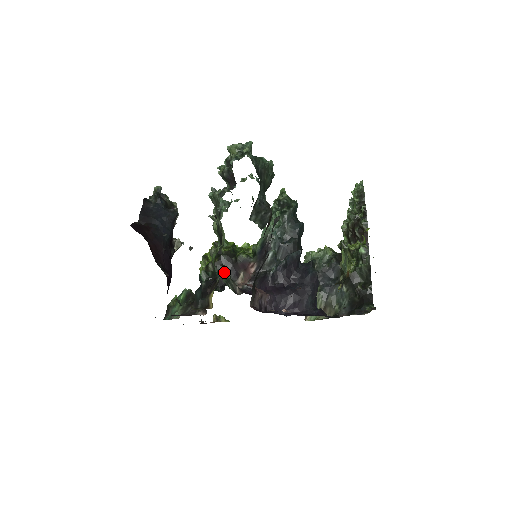
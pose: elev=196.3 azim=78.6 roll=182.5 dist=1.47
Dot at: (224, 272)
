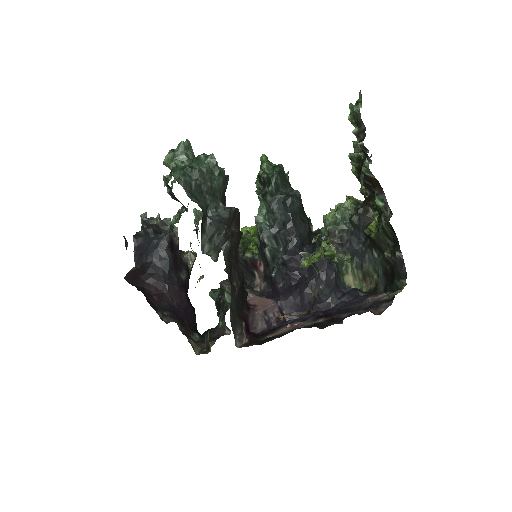
Dot at: (230, 286)
